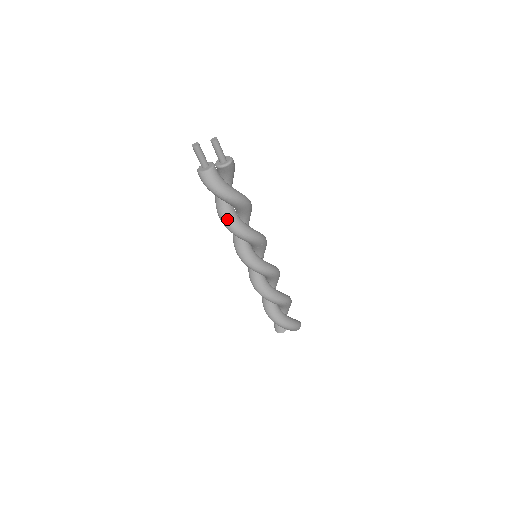
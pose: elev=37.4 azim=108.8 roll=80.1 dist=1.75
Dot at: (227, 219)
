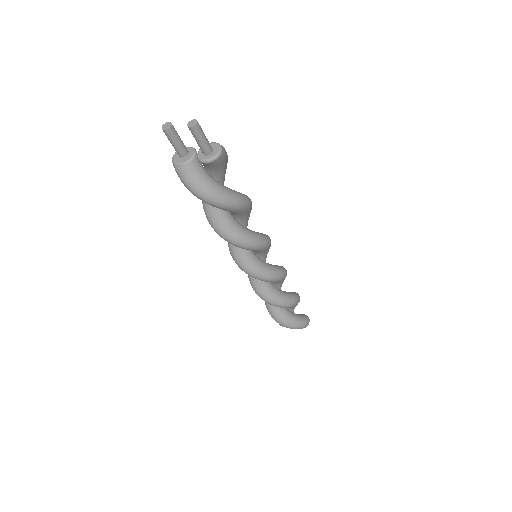
Dot at: (214, 221)
